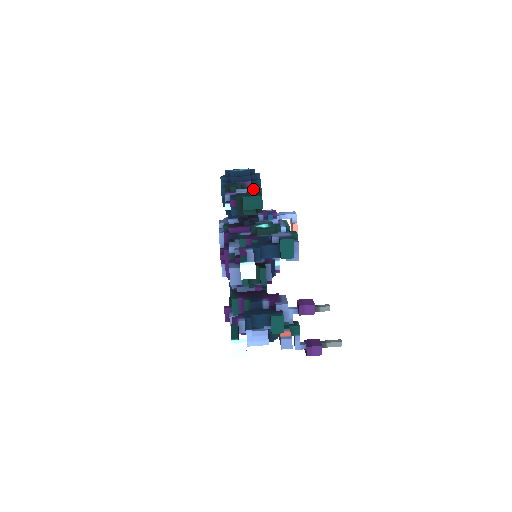
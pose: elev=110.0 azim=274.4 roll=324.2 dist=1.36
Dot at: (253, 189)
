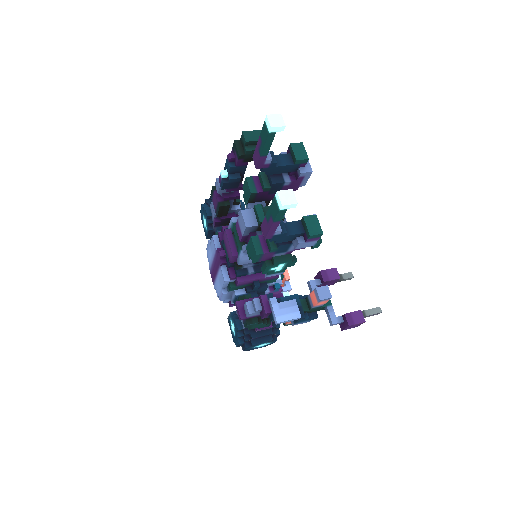
Dot at: occluded
